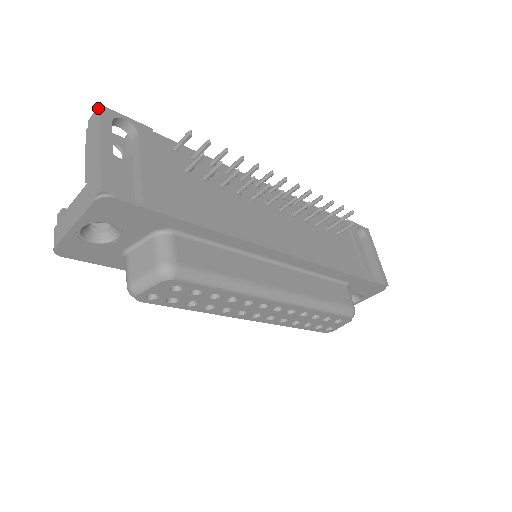
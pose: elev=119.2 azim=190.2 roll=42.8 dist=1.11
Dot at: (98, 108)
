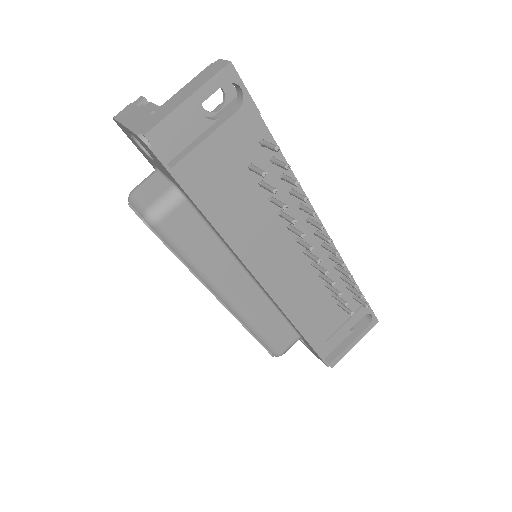
Dot at: (227, 62)
